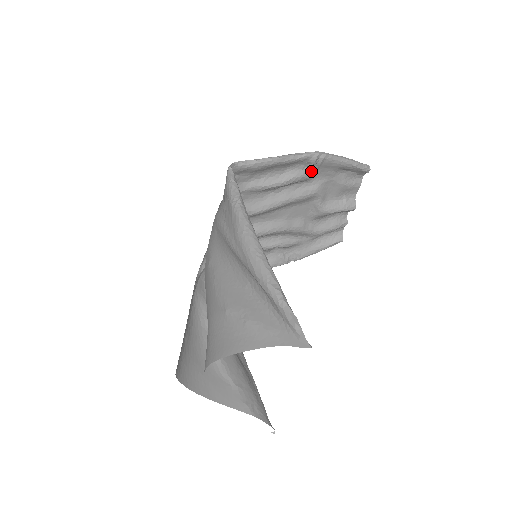
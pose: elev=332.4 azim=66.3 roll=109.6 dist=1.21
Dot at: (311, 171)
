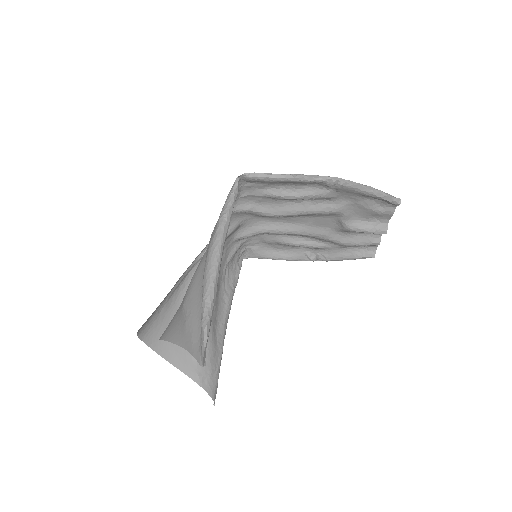
Dot at: (331, 192)
